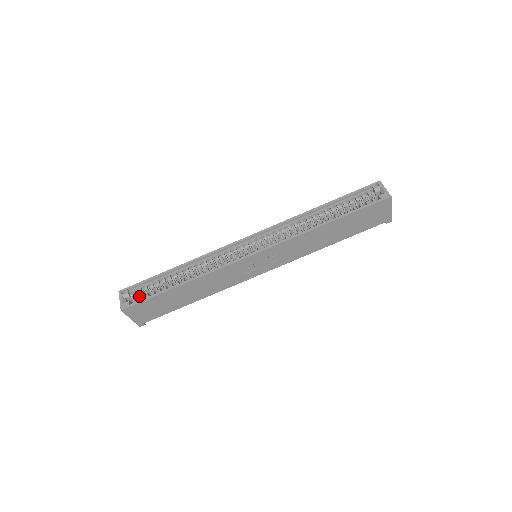
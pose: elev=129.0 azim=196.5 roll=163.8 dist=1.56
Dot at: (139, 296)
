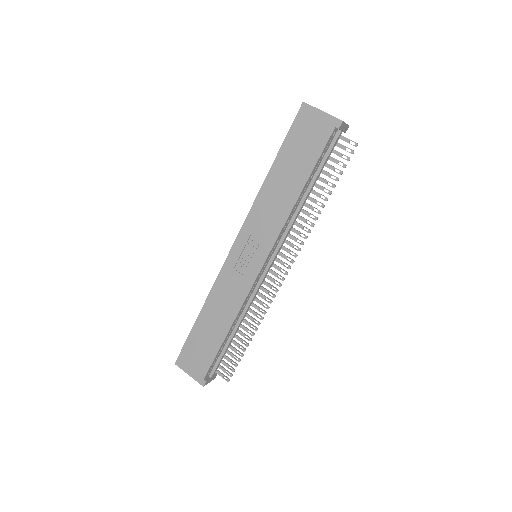
Dot at: occluded
